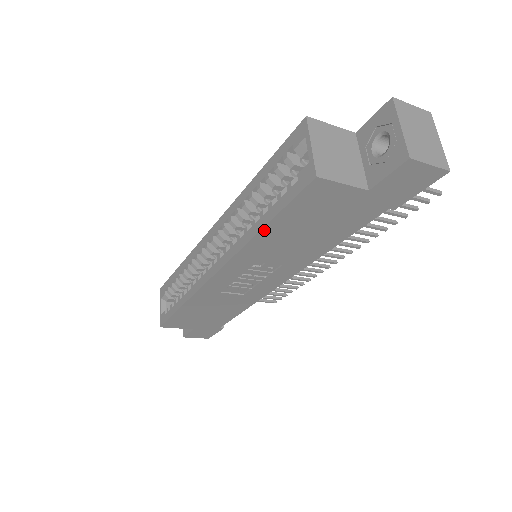
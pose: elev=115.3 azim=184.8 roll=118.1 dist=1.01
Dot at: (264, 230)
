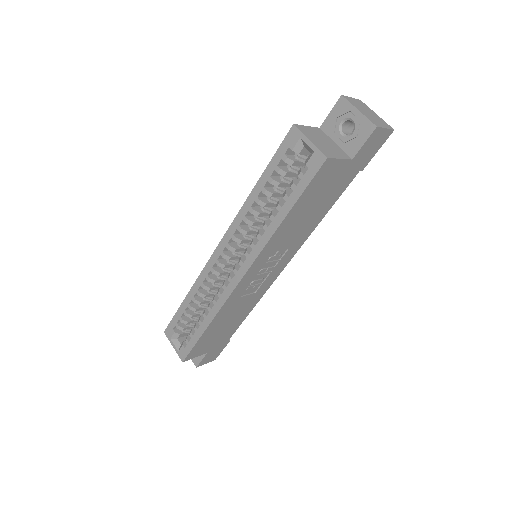
Dot at: (286, 218)
